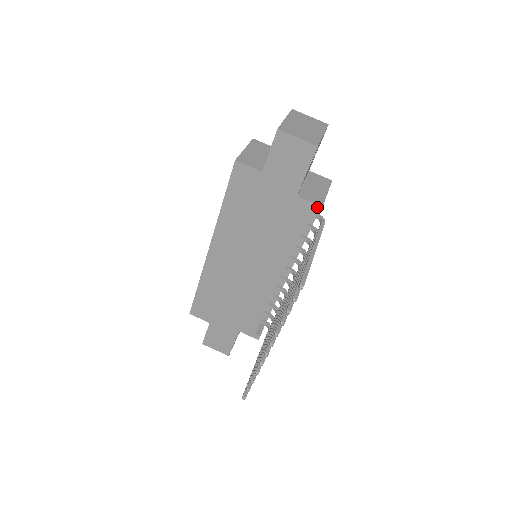
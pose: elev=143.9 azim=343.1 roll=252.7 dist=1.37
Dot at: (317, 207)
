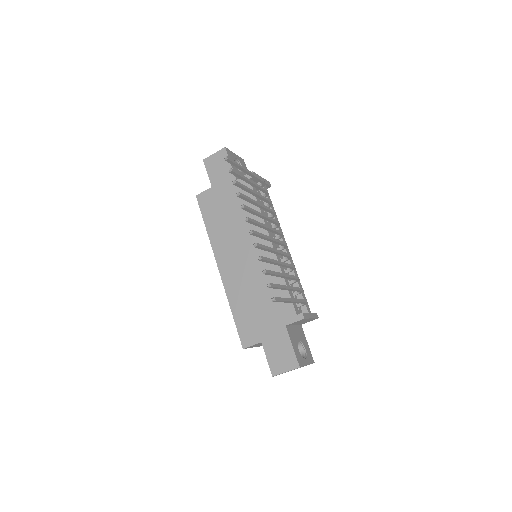
Dot at: occluded
